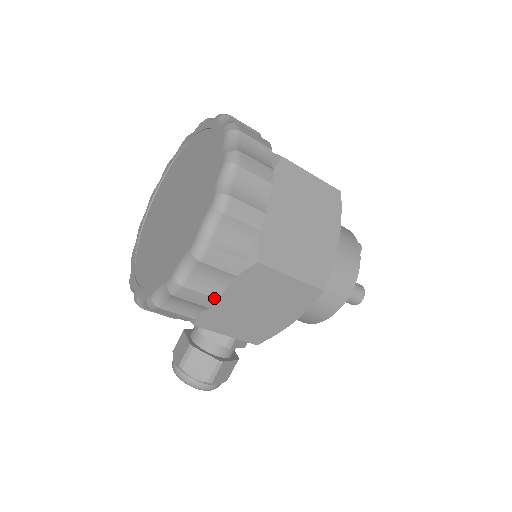
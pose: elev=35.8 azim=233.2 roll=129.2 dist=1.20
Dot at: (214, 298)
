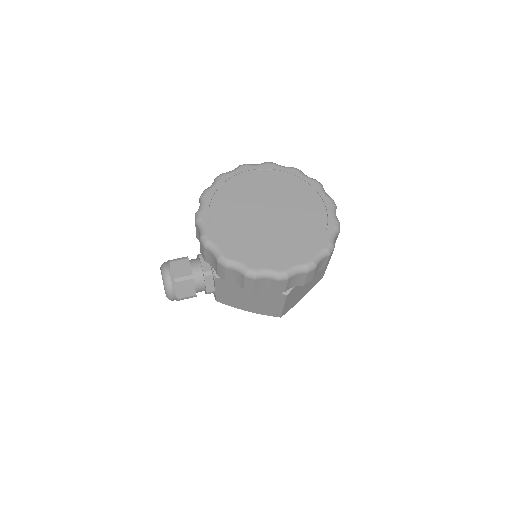
Dot at: (254, 290)
